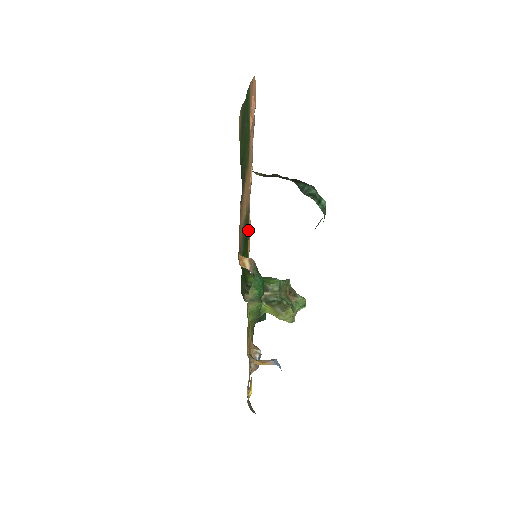
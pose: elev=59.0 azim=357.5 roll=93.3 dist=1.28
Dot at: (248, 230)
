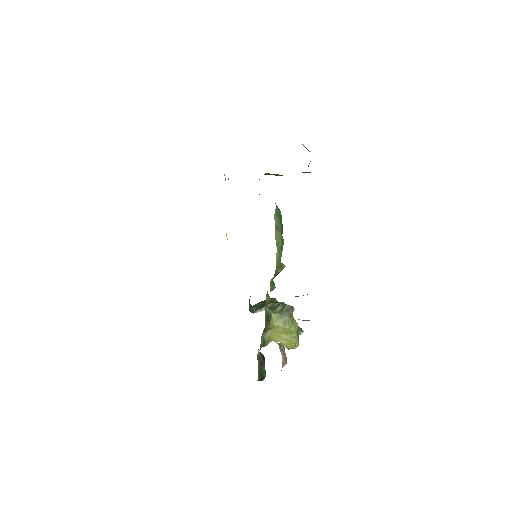
Dot at: occluded
